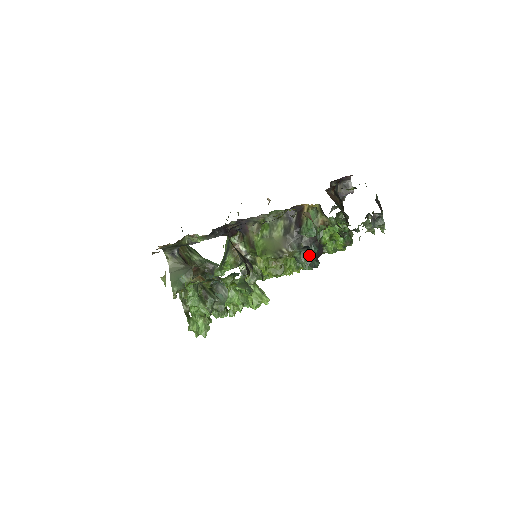
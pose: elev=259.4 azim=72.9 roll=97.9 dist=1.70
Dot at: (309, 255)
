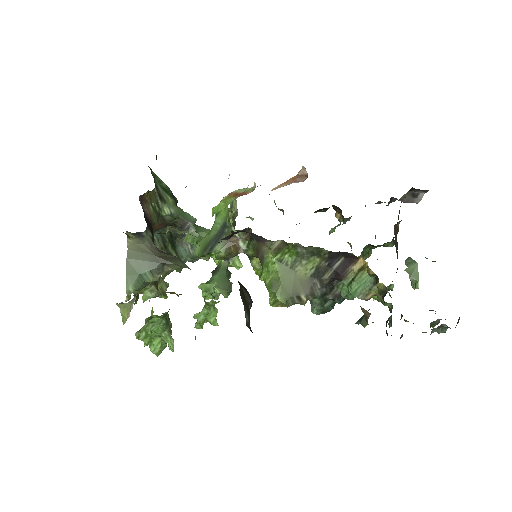
Dot at: (329, 304)
